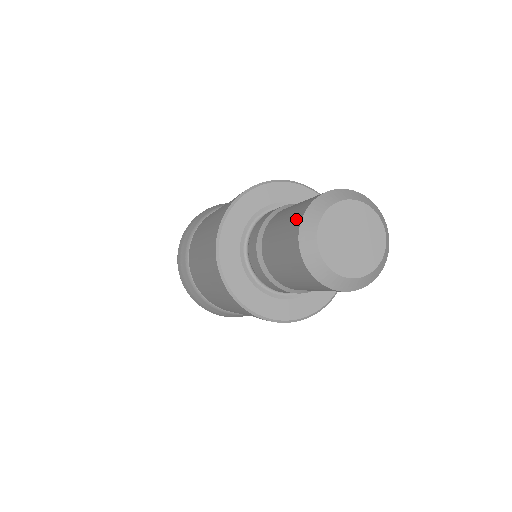
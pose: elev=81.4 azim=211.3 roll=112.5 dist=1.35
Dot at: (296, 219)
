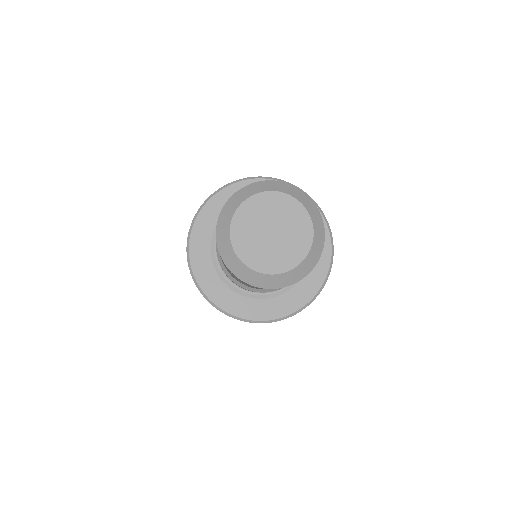
Dot at: occluded
